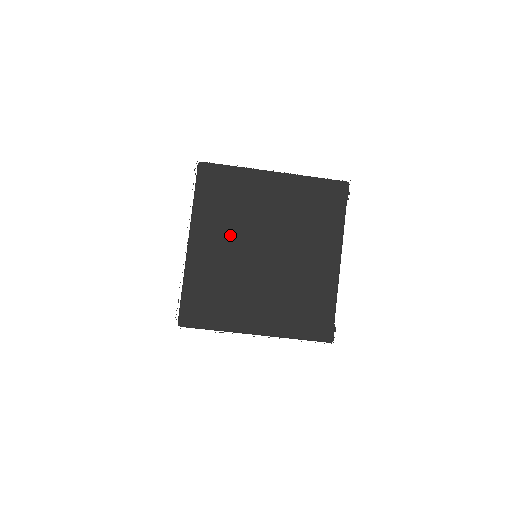
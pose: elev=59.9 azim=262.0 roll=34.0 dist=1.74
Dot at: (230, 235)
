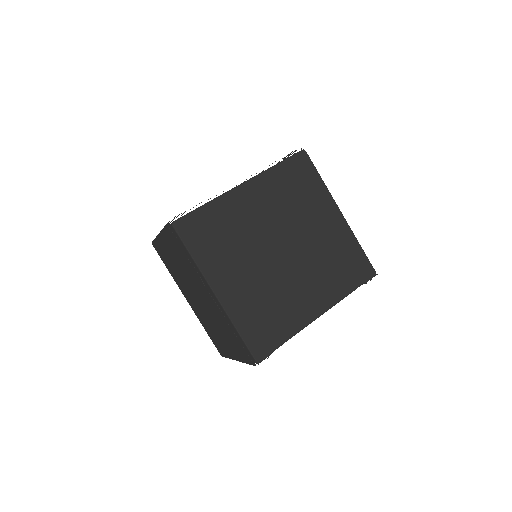
Dot at: (273, 212)
